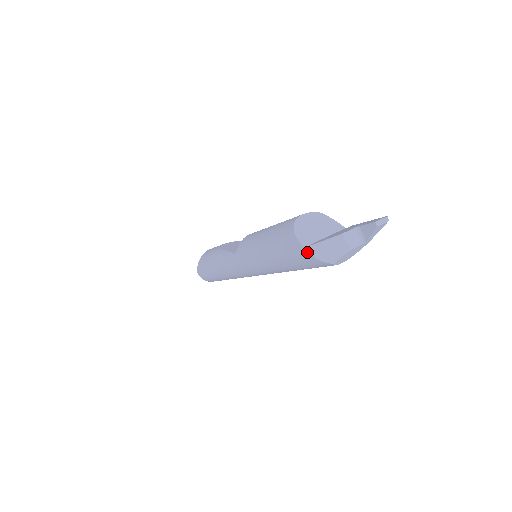
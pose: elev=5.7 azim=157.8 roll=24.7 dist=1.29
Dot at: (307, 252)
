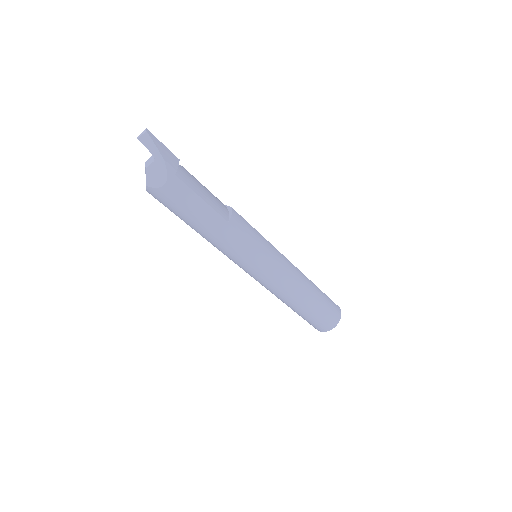
Dot at: occluded
